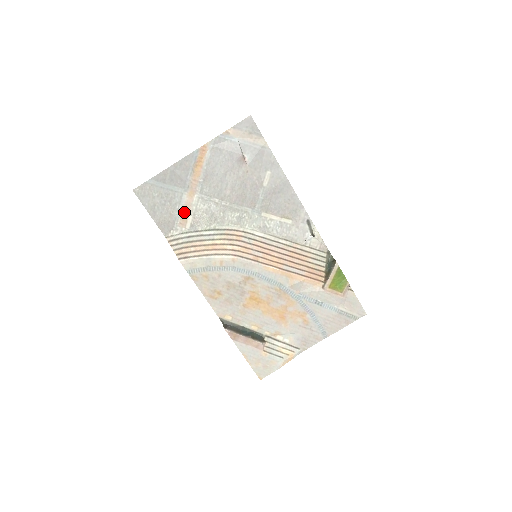
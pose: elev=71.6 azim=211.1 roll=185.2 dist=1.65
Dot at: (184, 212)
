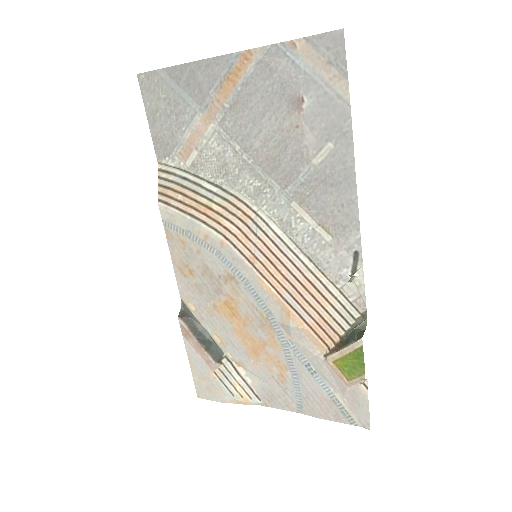
Dot at: (190, 140)
